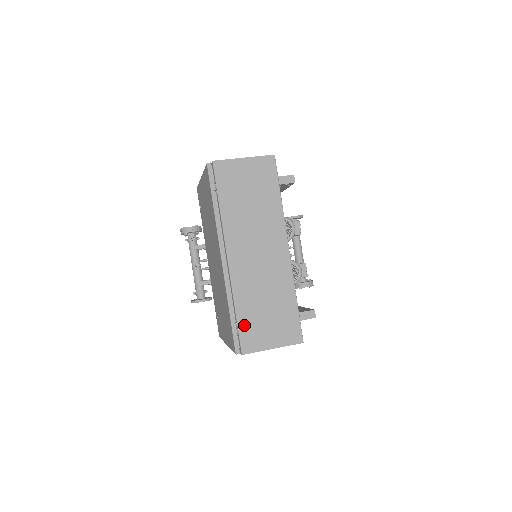
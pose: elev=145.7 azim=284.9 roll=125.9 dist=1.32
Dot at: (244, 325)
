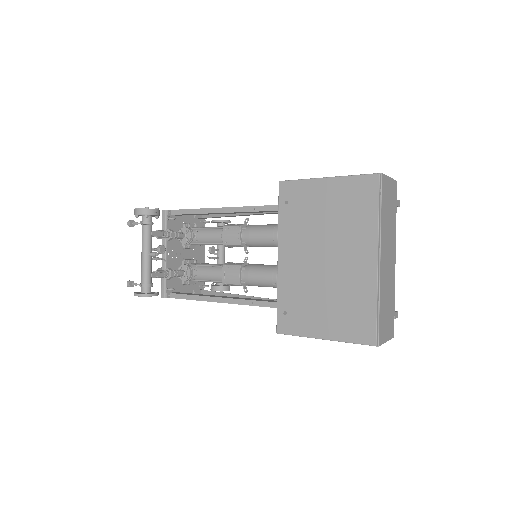
Dot at: (381, 320)
